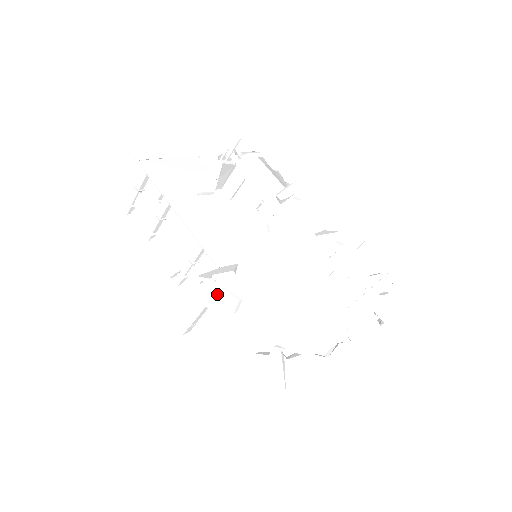
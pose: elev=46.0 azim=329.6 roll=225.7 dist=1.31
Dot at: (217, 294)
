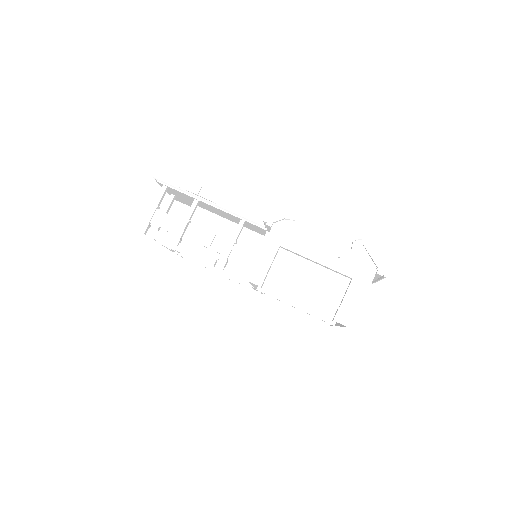
Dot at: (289, 229)
